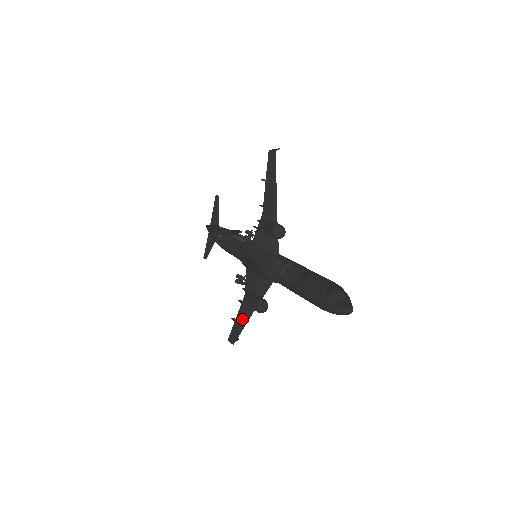
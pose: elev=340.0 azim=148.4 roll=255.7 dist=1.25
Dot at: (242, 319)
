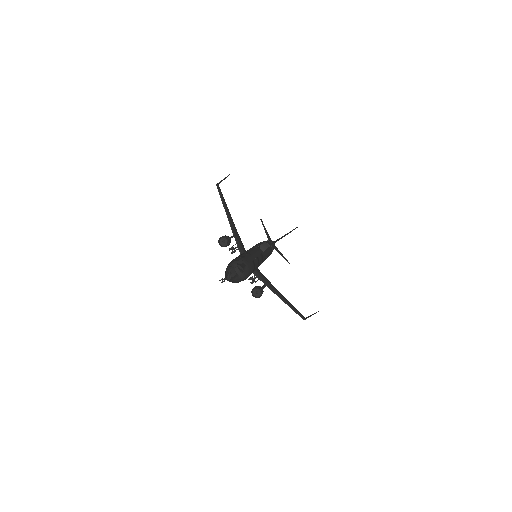
Dot at: occluded
